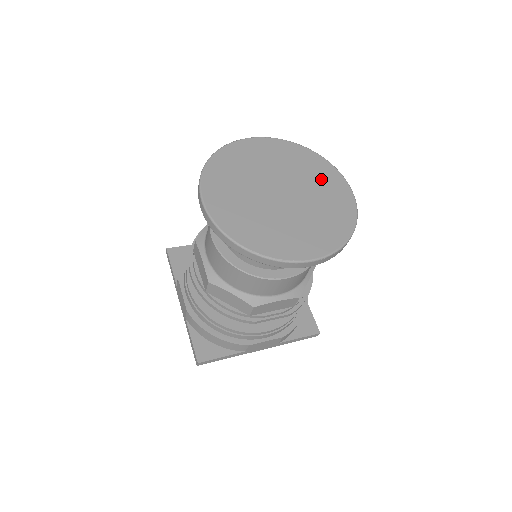
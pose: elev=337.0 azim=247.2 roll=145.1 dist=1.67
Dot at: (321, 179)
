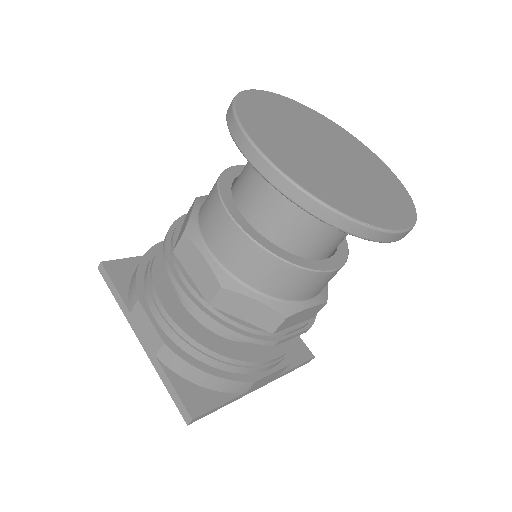
Dot at: (354, 147)
